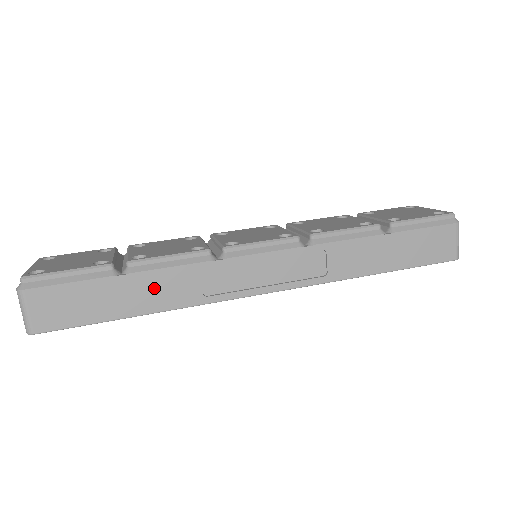
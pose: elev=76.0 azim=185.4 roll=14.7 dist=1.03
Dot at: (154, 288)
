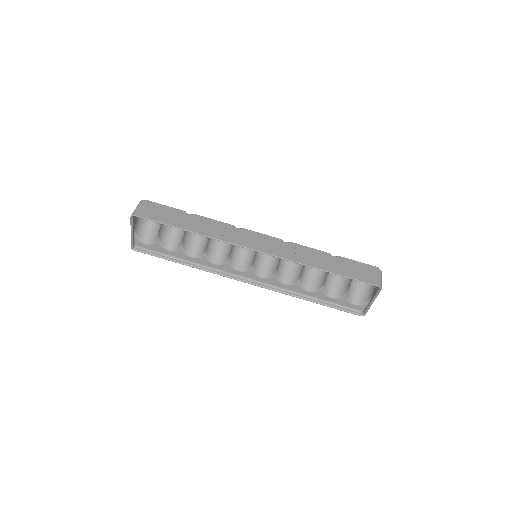
Dot at: (200, 224)
